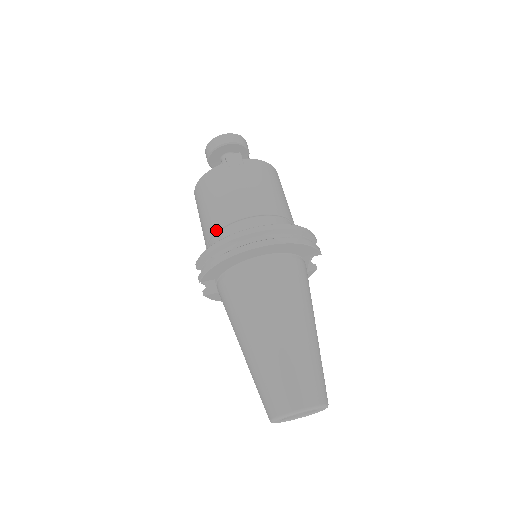
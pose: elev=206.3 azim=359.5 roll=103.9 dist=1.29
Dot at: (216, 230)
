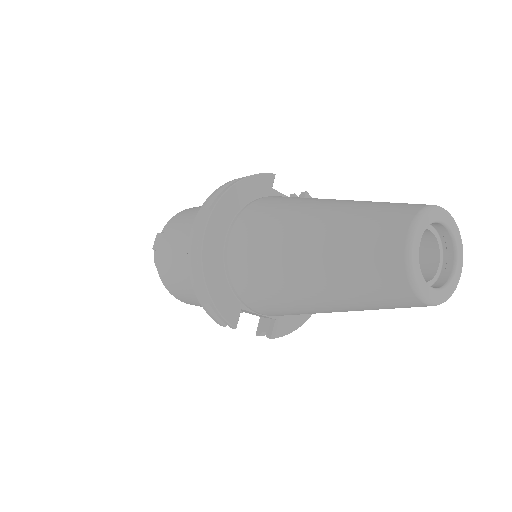
Dot at: occluded
